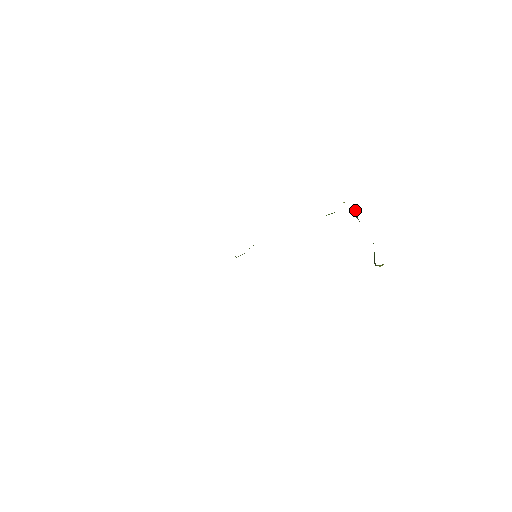
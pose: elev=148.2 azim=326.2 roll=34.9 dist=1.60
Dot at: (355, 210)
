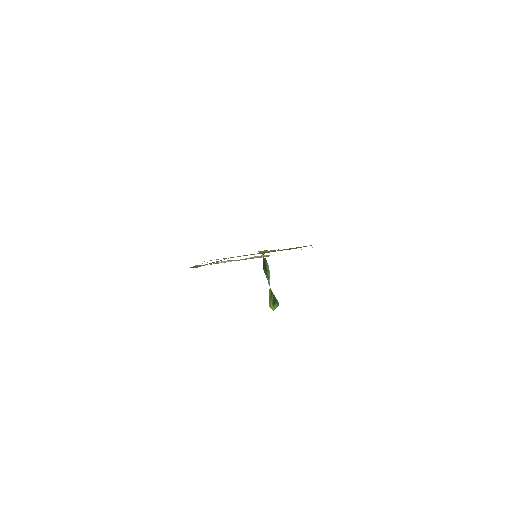
Dot at: (266, 261)
